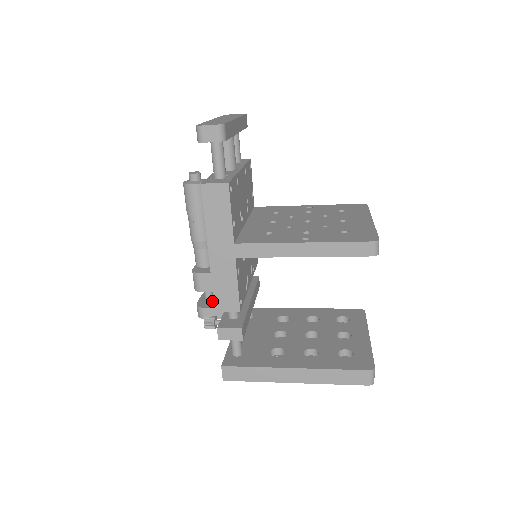
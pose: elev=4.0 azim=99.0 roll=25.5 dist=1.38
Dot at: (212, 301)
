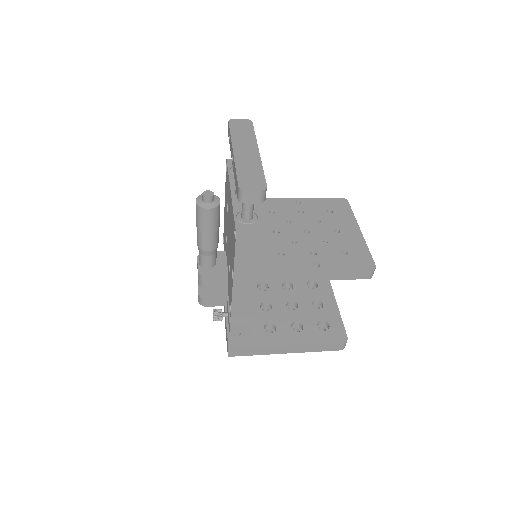
Dot at: (211, 290)
